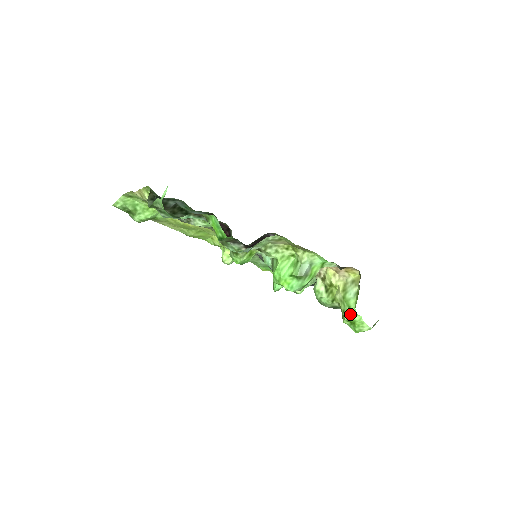
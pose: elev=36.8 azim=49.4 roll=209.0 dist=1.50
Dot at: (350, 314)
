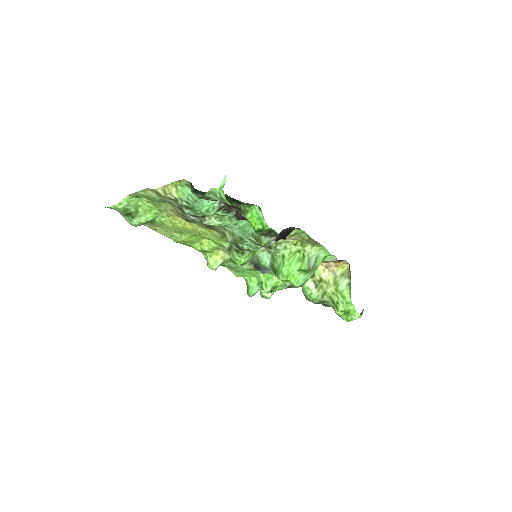
Dot at: (345, 304)
